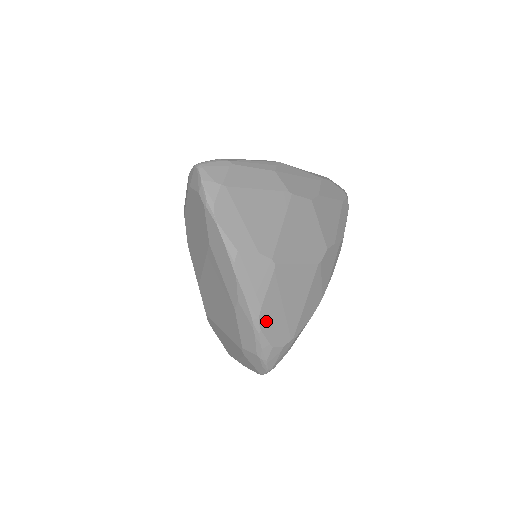
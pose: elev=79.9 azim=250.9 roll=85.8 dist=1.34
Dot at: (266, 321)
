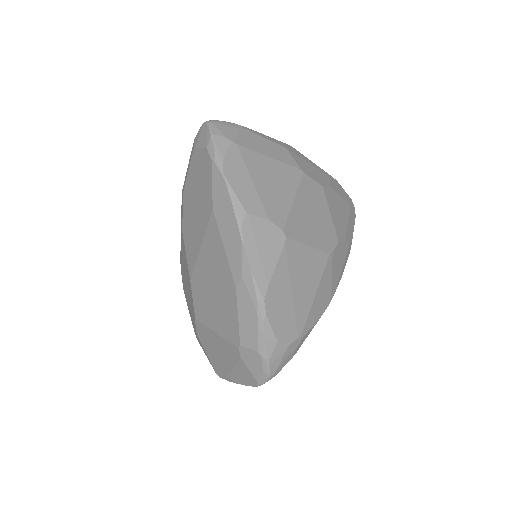
Dot at: (272, 305)
